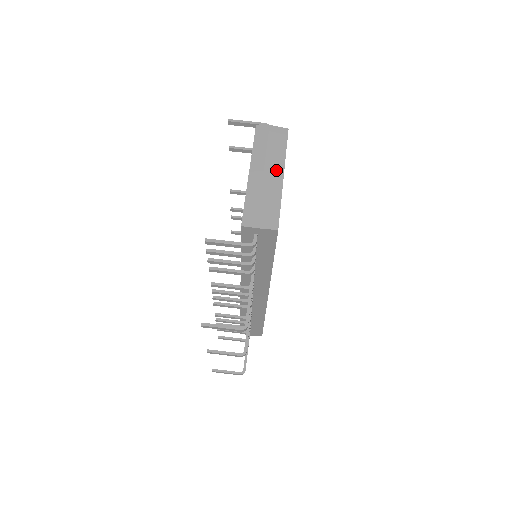
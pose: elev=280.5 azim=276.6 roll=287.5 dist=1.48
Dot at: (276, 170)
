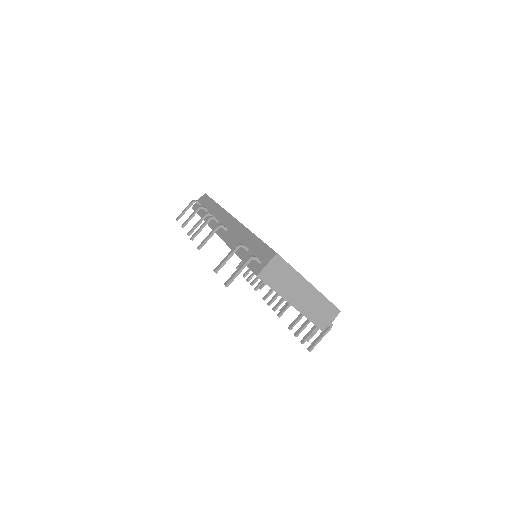
Dot at: (304, 287)
